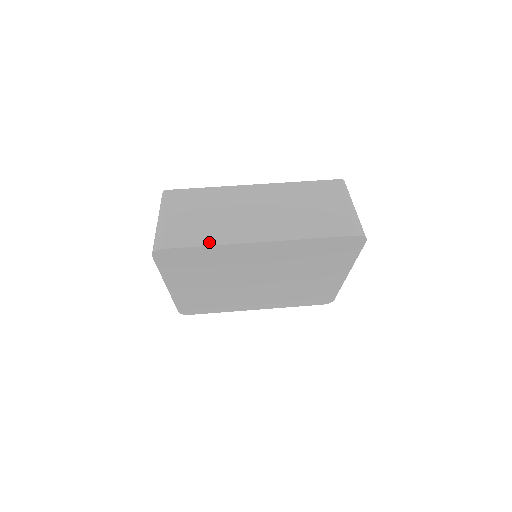
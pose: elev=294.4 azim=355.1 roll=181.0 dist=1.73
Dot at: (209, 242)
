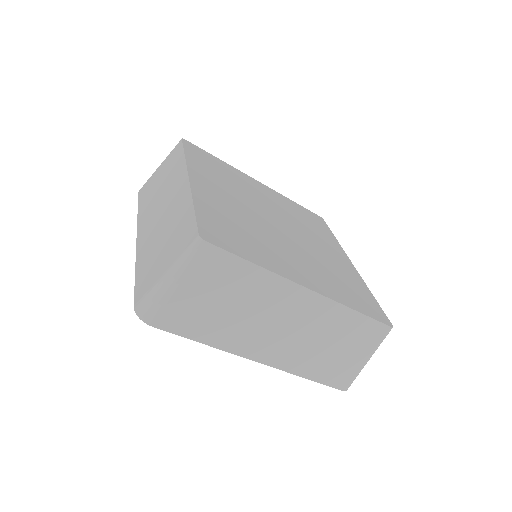
Dot at: (207, 340)
